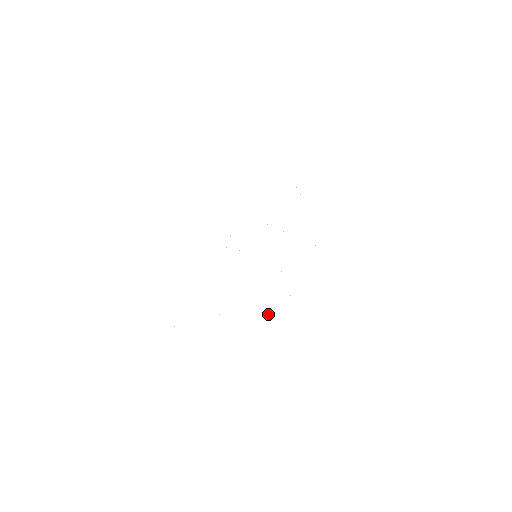
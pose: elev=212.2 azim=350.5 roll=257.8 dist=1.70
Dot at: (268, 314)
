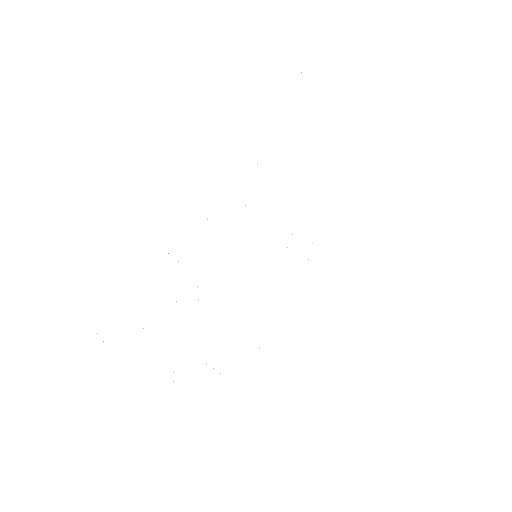
Dot at: occluded
